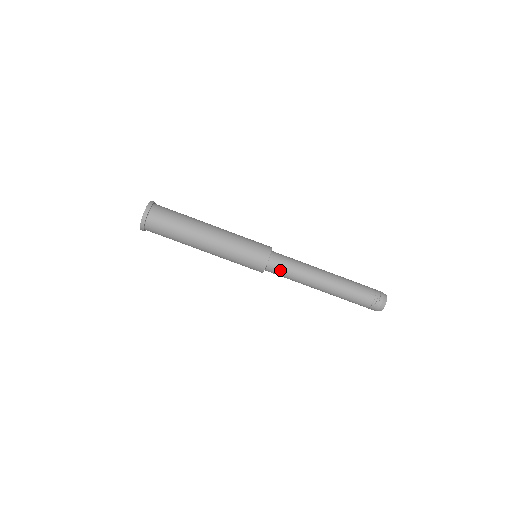
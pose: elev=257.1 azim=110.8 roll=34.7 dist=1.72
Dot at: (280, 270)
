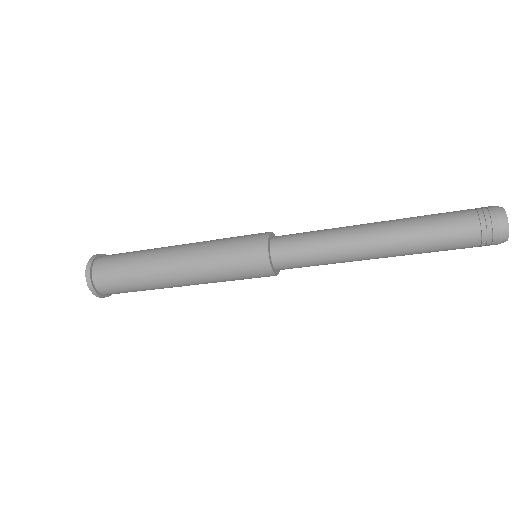
Dot at: (297, 264)
